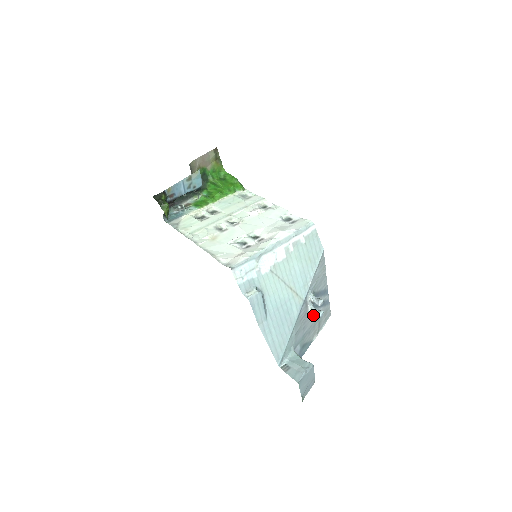
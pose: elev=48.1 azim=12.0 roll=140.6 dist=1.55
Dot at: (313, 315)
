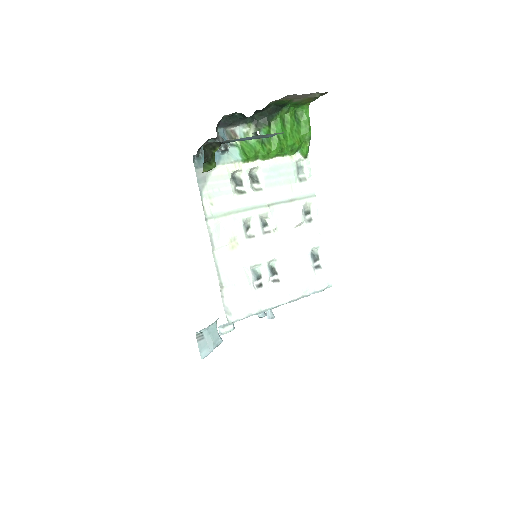
Dot at: occluded
